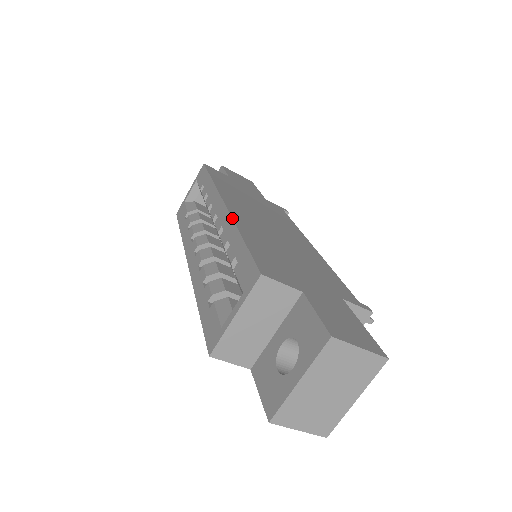
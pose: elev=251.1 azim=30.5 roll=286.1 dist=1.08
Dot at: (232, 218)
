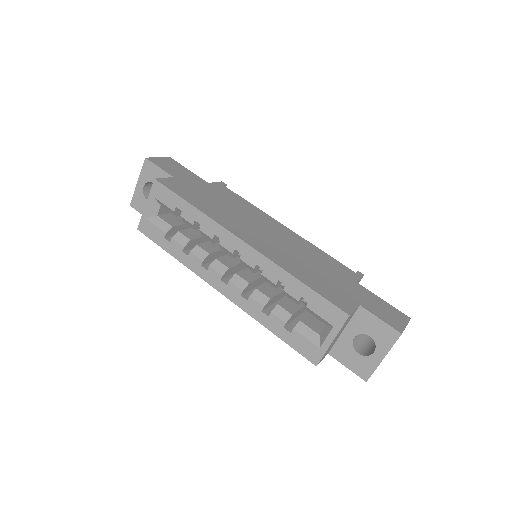
Dot at: (271, 261)
